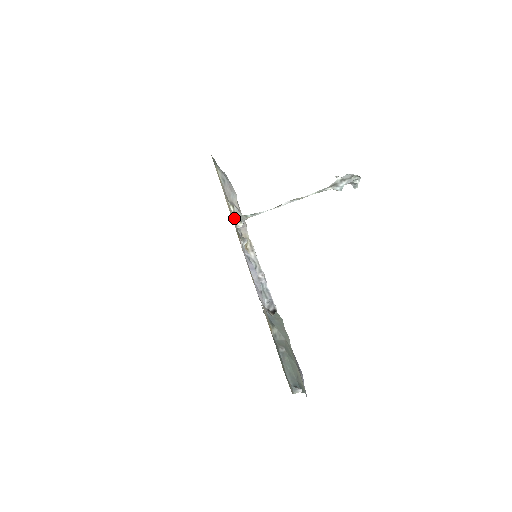
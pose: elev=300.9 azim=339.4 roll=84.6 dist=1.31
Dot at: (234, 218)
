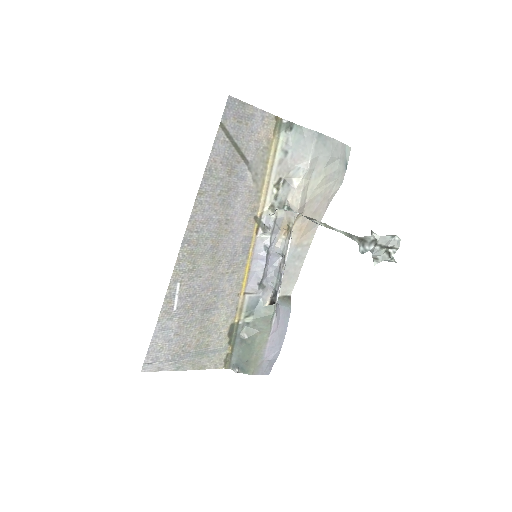
Dot at: (269, 203)
